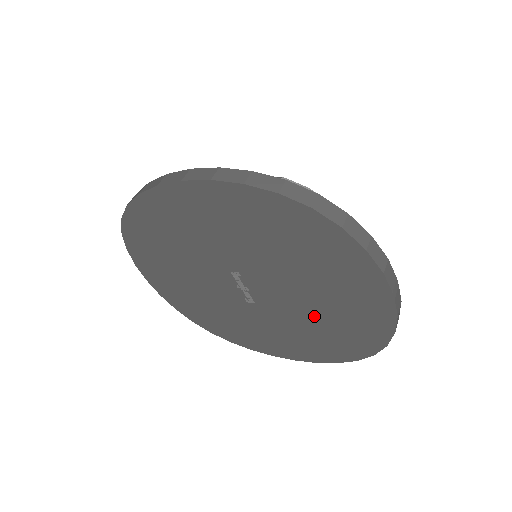
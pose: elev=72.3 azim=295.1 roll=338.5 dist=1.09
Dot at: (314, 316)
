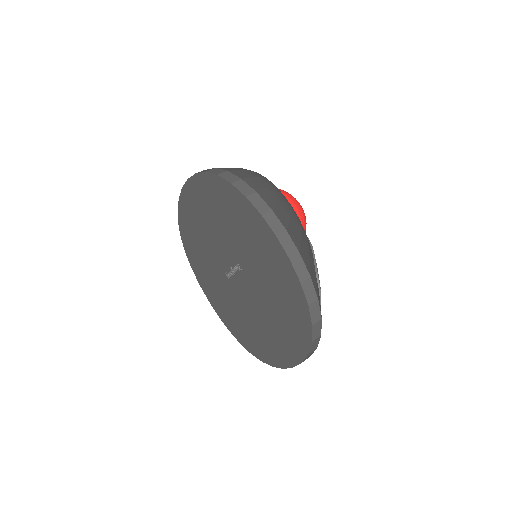
Dot at: (249, 319)
